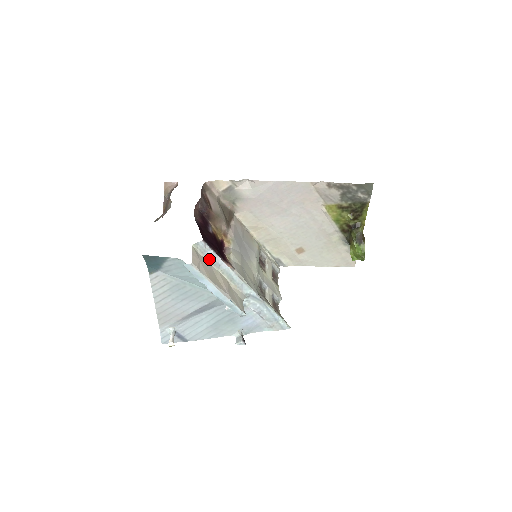
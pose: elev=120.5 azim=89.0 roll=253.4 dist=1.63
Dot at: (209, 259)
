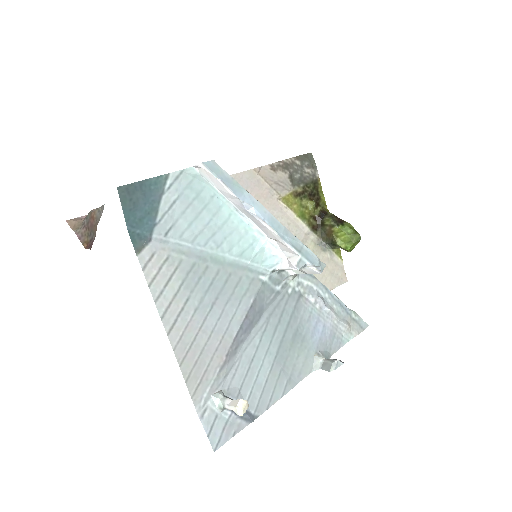
Dot at: occluded
